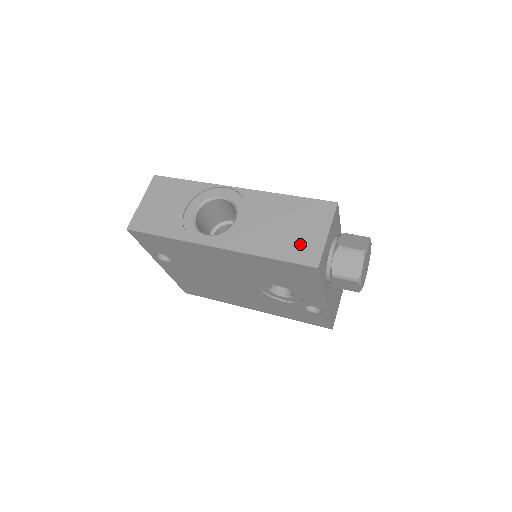
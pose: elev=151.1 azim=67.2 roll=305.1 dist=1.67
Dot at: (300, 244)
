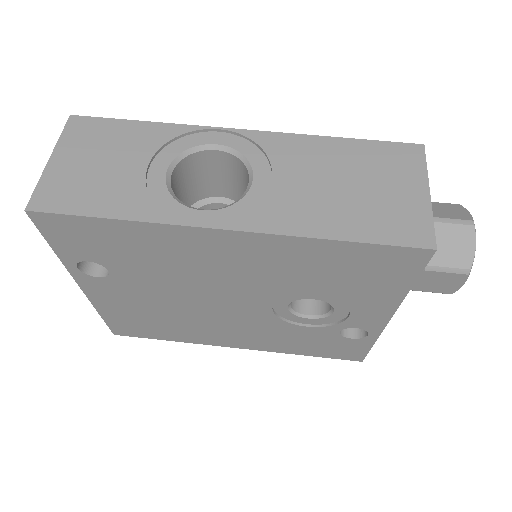
Dot at: (388, 212)
